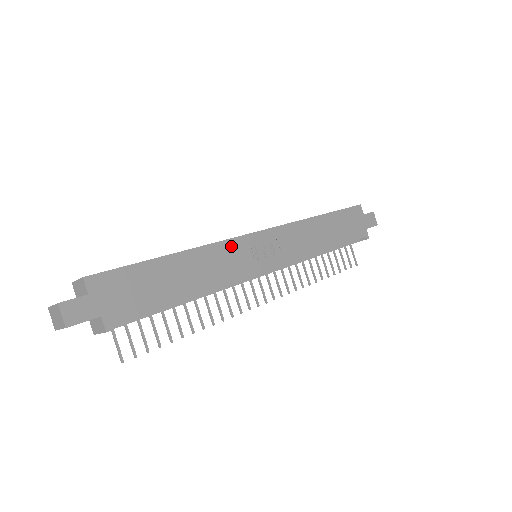
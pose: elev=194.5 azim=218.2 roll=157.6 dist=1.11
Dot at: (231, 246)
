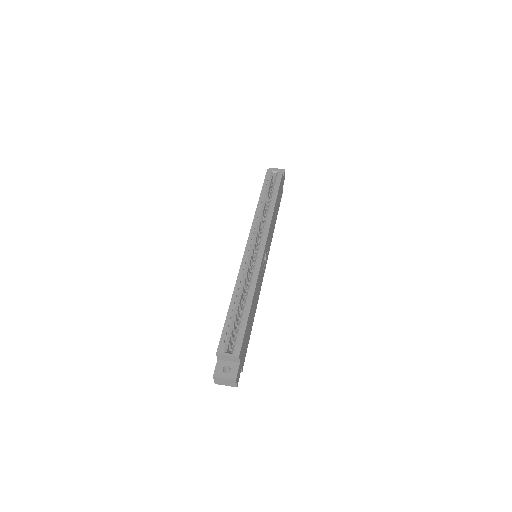
Dot at: (261, 269)
